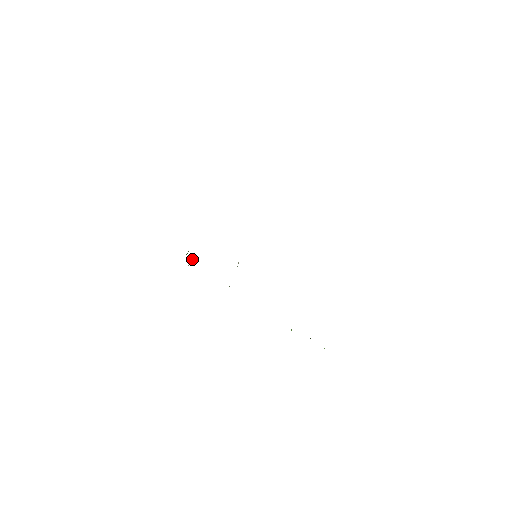
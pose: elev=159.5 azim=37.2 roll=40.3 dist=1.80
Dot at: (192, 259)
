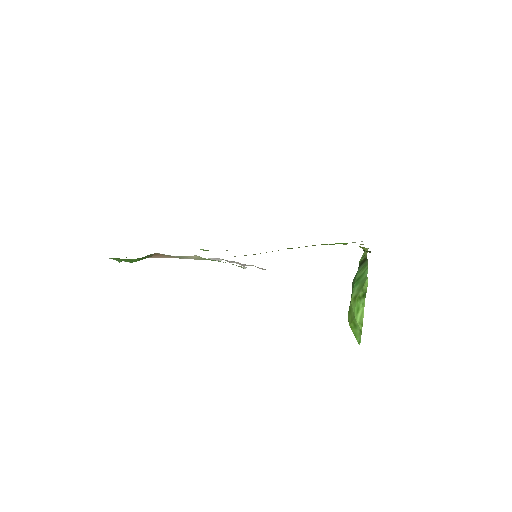
Dot at: occluded
